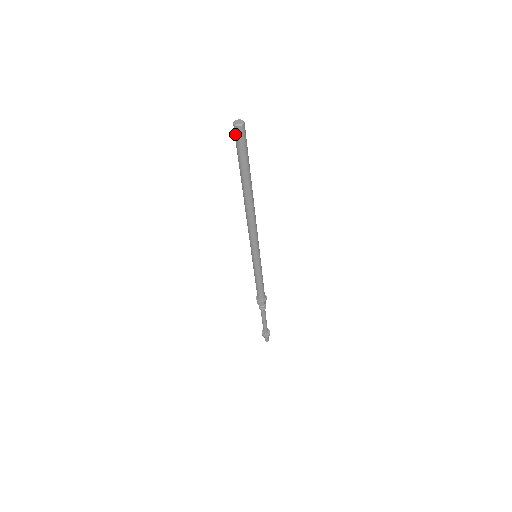
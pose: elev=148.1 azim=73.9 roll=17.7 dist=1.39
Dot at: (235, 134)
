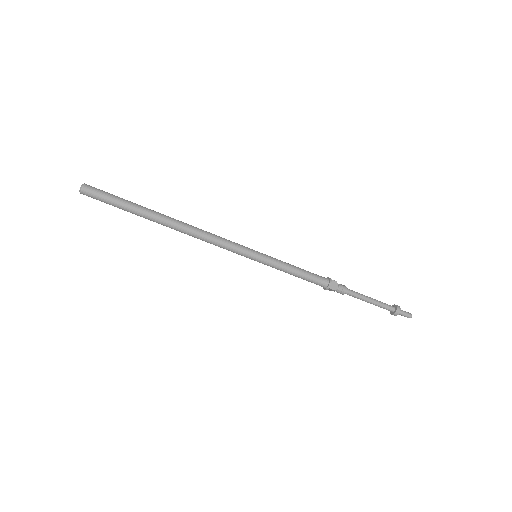
Dot at: (91, 197)
